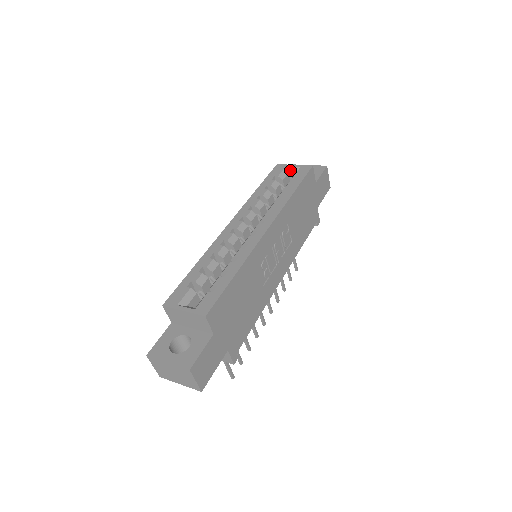
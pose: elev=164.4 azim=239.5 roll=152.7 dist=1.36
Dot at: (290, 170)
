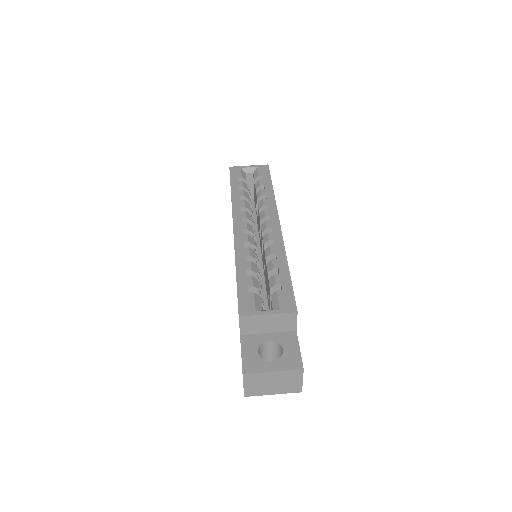
Dot at: (247, 171)
